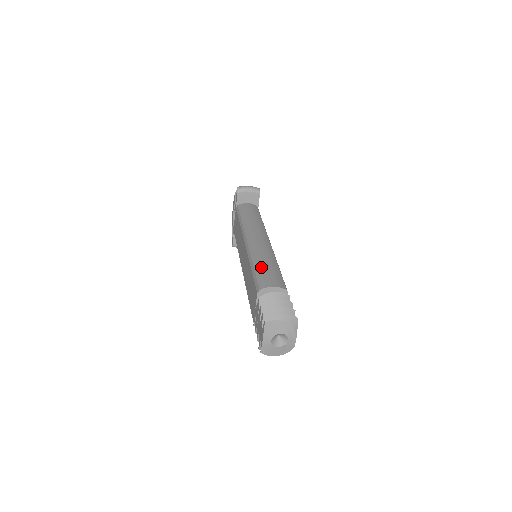
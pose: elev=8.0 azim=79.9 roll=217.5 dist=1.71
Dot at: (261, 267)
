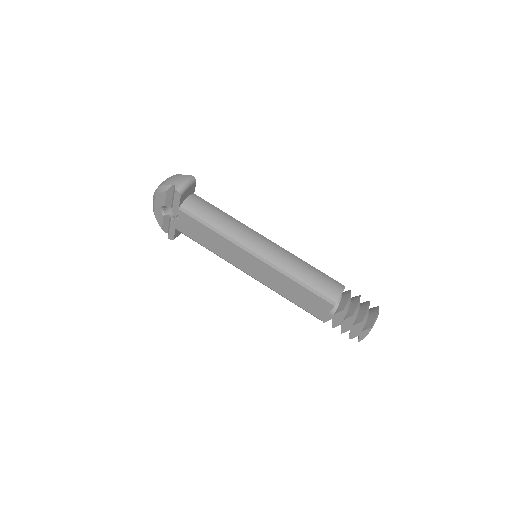
Dot at: (310, 279)
